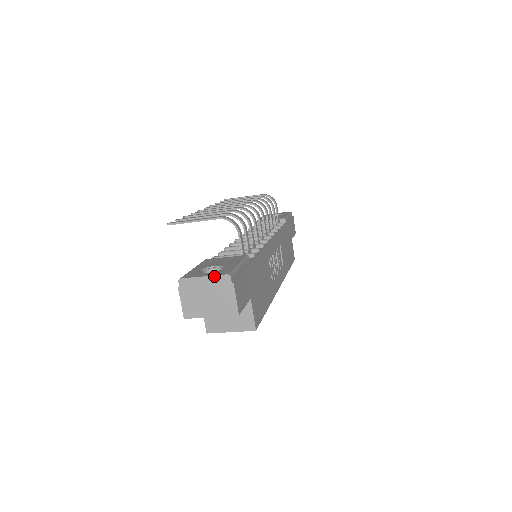
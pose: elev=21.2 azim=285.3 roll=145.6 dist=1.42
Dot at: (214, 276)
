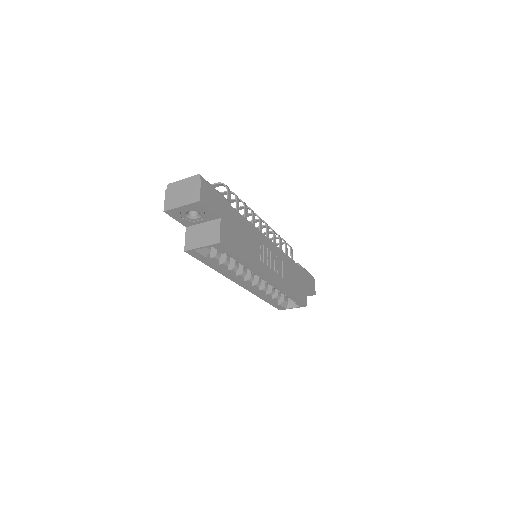
Dot at: (190, 177)
